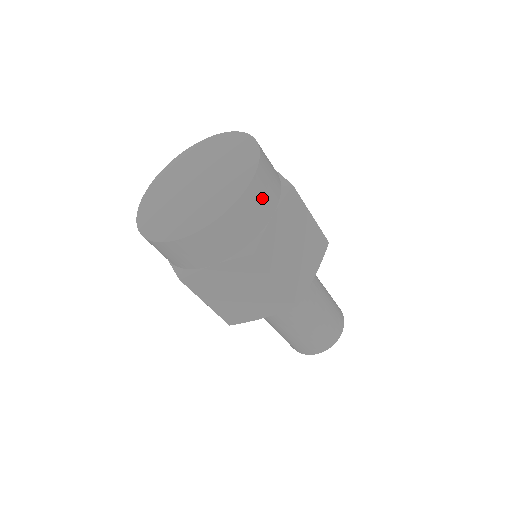
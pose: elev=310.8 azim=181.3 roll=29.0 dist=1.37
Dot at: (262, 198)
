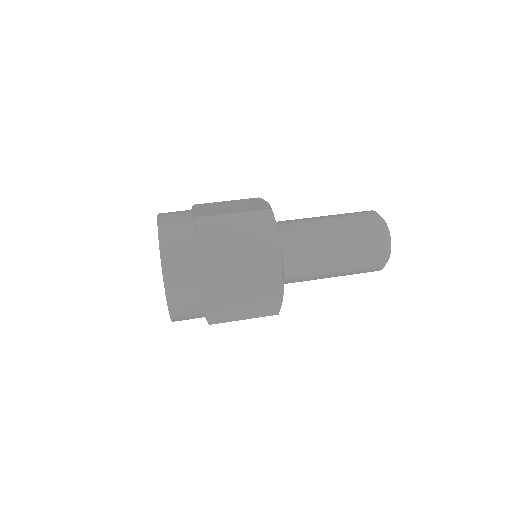
Dot at: (186, 308)
